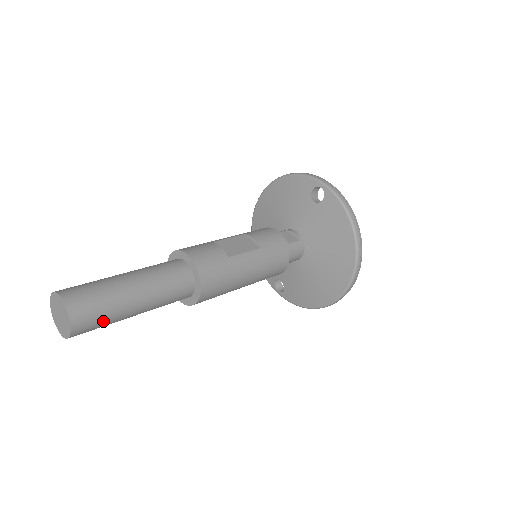
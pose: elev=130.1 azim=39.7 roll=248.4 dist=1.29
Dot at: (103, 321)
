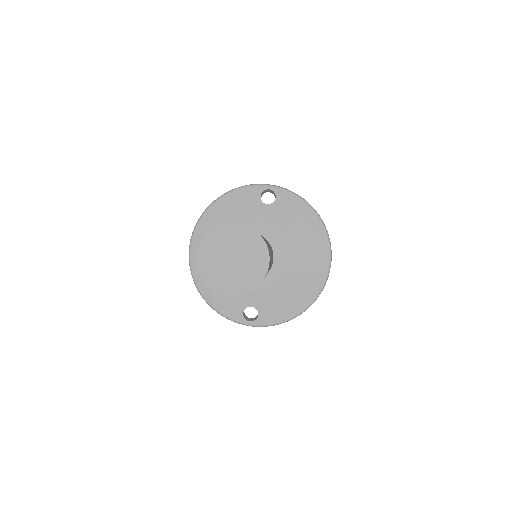
Dot at: occluded
